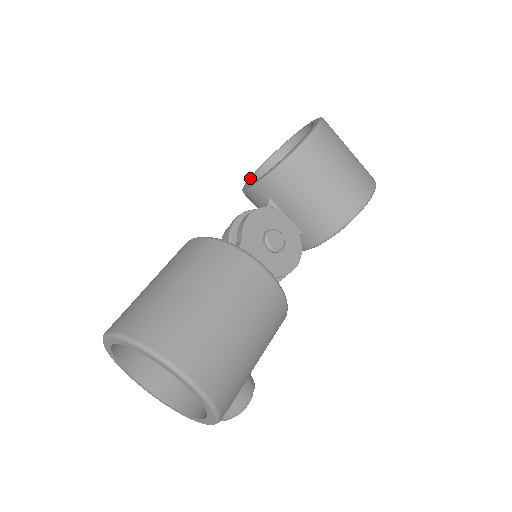
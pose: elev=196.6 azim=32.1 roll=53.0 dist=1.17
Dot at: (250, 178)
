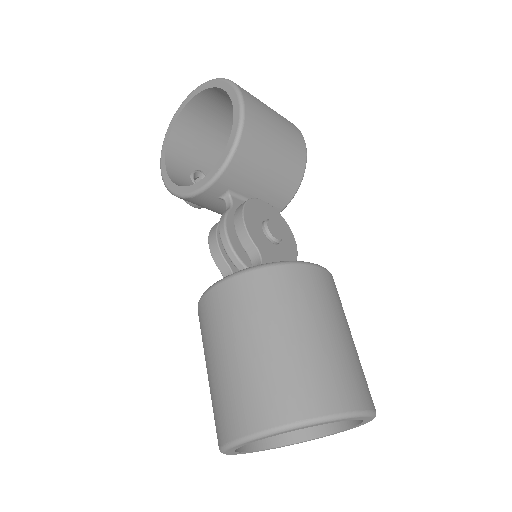
Dot at: (168, 177)
